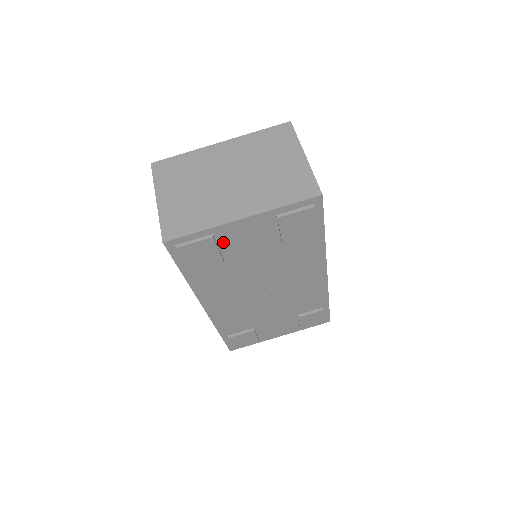
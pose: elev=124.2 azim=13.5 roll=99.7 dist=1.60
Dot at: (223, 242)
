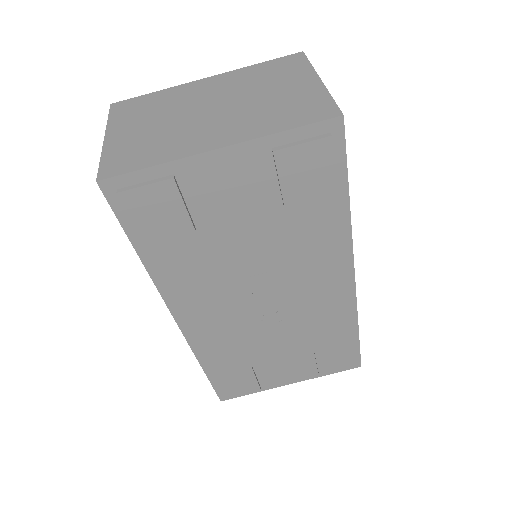
Dot at: (192, 194)
